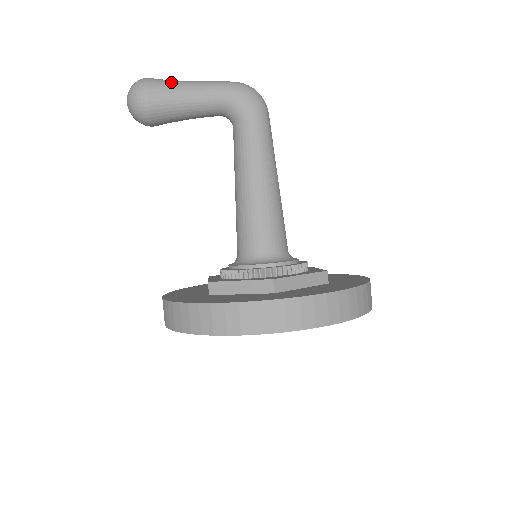
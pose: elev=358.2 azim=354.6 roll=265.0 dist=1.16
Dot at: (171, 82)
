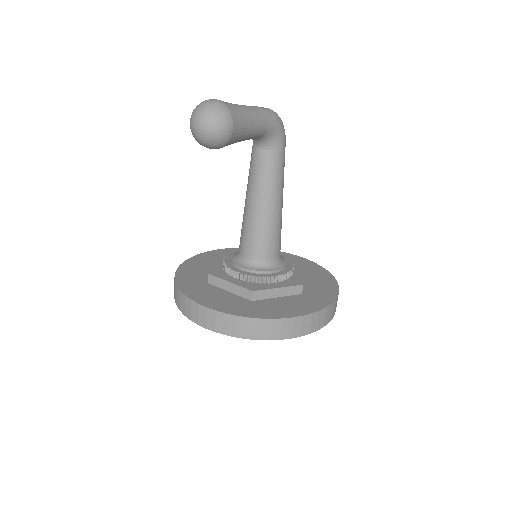
Dot at: (241, 111)
